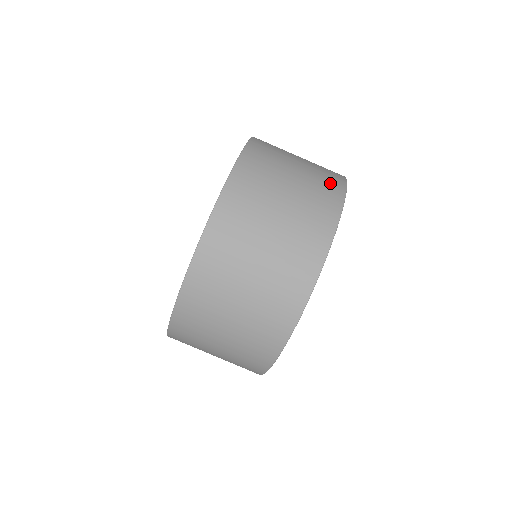
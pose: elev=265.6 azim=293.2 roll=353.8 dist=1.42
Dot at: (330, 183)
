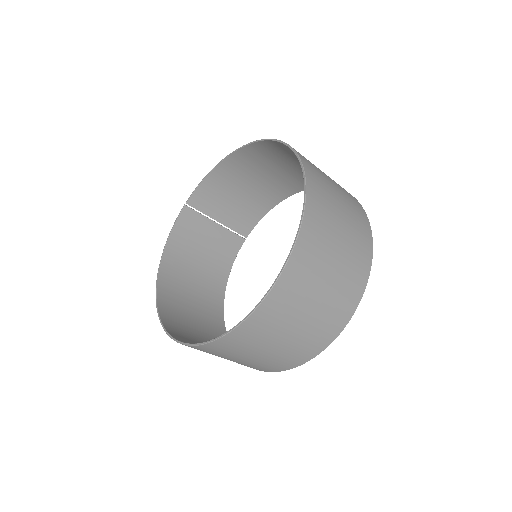
Dot at: (296, 358)
